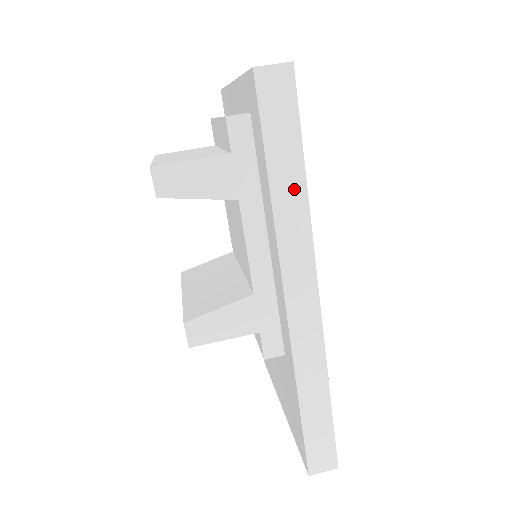
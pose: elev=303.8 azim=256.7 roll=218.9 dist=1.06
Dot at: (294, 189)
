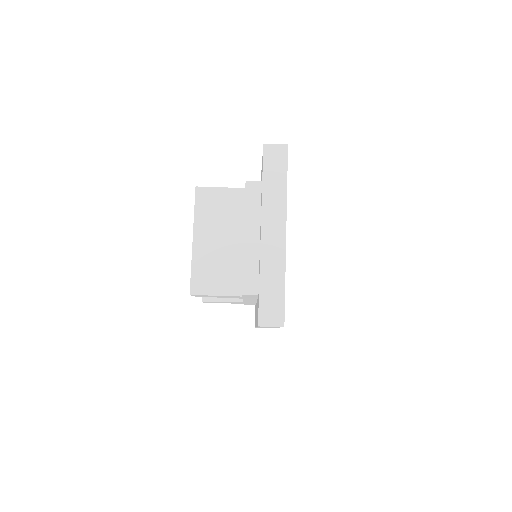
Dot at: occluded
